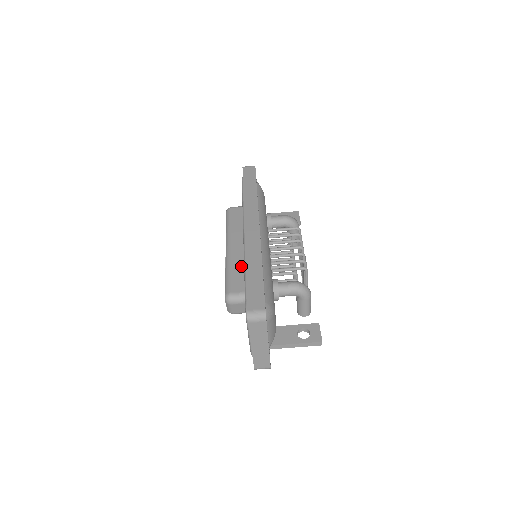
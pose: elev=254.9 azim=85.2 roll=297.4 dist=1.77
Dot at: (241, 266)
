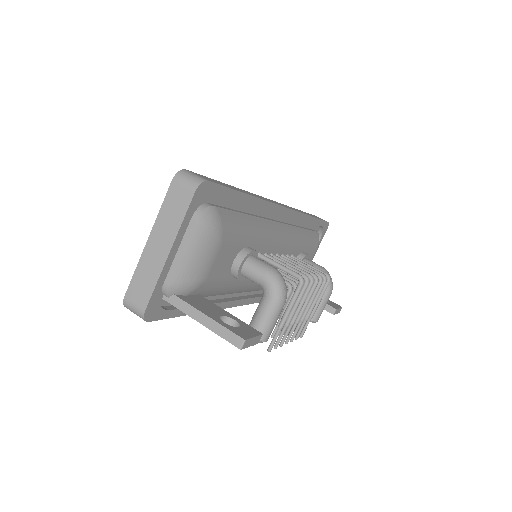
Dot at: occluded
